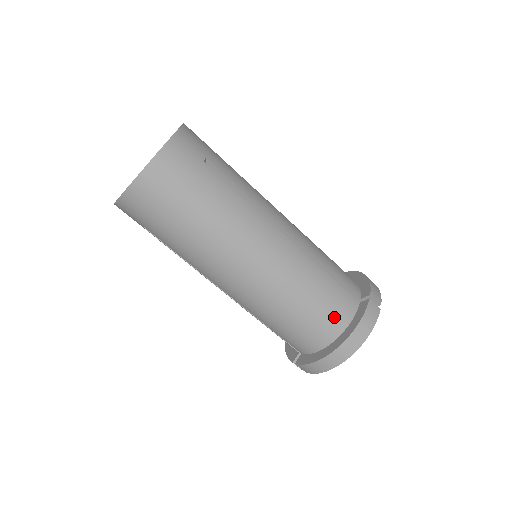
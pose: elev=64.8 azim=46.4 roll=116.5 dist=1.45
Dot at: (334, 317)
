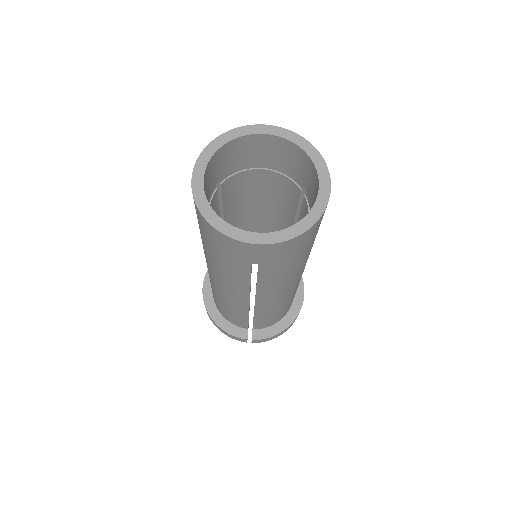
Dot at: occluded
